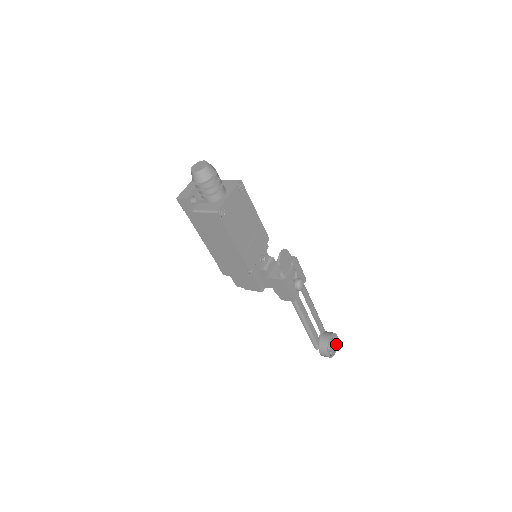
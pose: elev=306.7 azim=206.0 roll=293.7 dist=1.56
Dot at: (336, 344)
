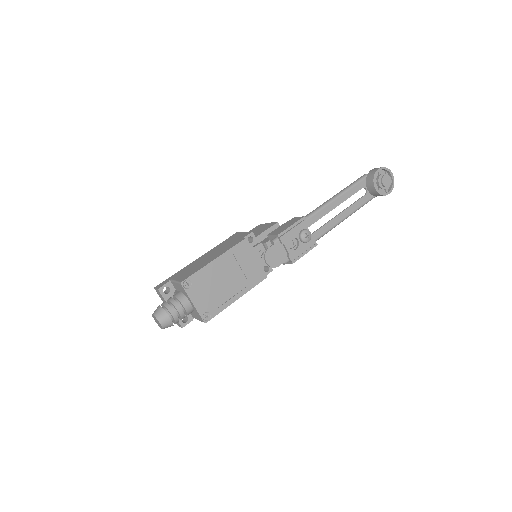
Dot at: (385, 179)
